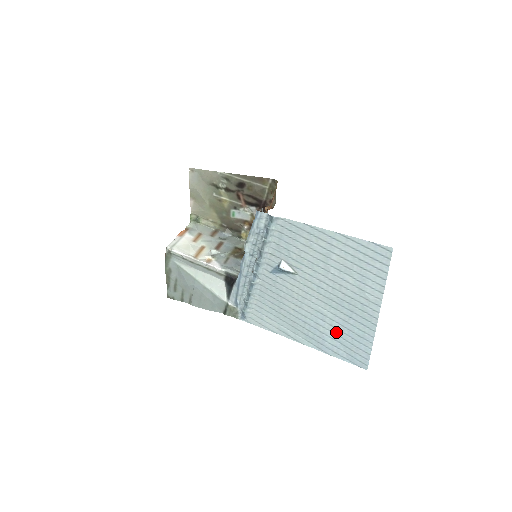
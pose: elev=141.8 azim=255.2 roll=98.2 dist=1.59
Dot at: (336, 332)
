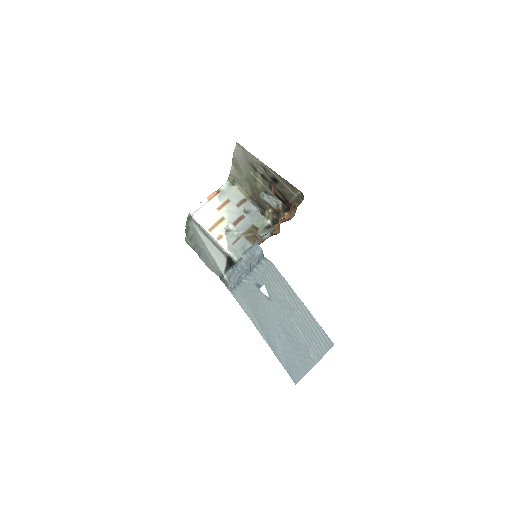
Dot at: (284, 351)
